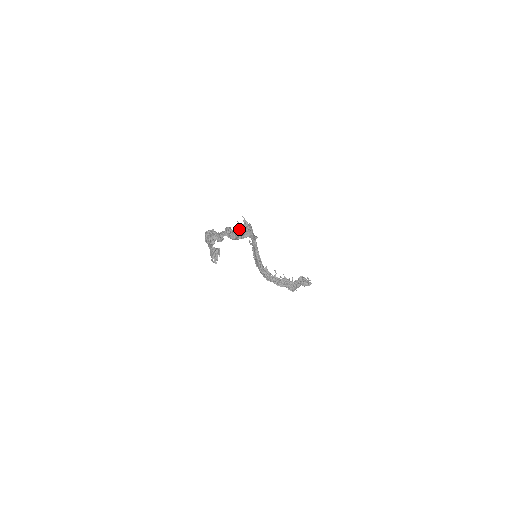
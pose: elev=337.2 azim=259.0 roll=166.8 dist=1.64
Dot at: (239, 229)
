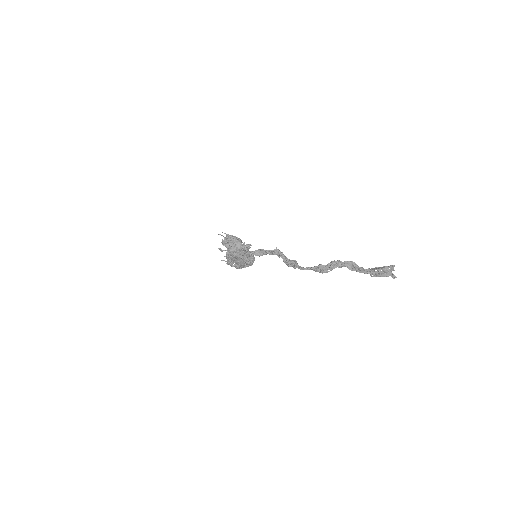
Dot at: (234, 245)
